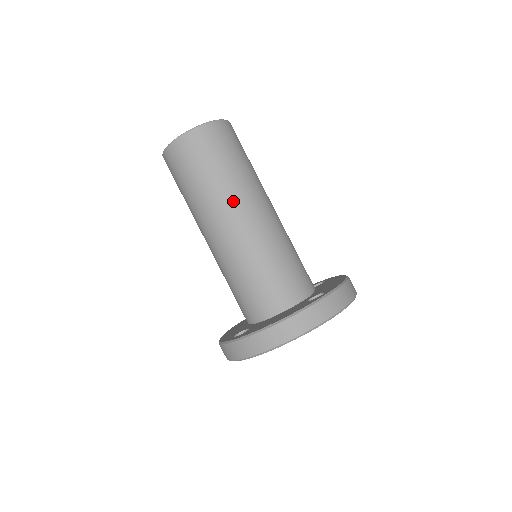
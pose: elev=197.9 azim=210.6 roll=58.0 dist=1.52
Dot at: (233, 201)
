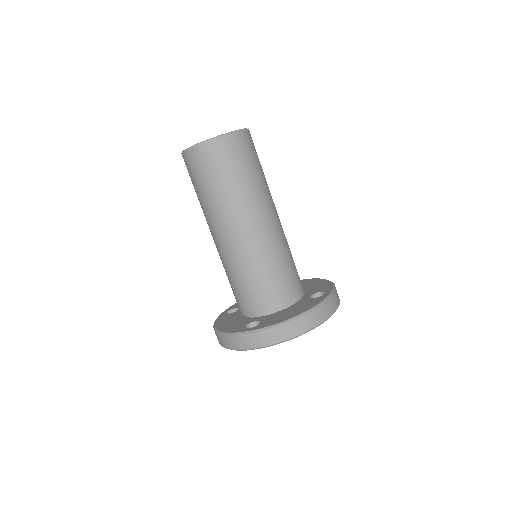
Dot at: (259, 205)
